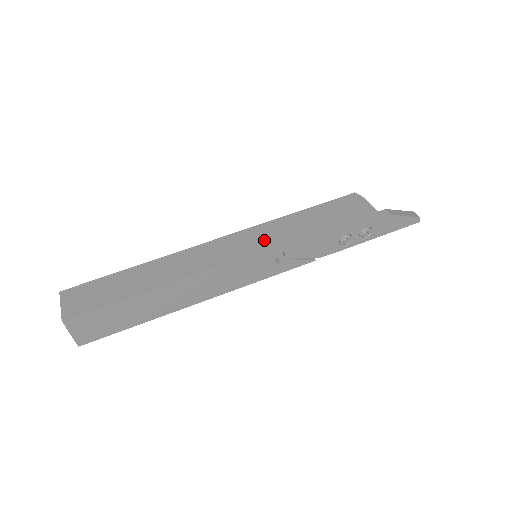
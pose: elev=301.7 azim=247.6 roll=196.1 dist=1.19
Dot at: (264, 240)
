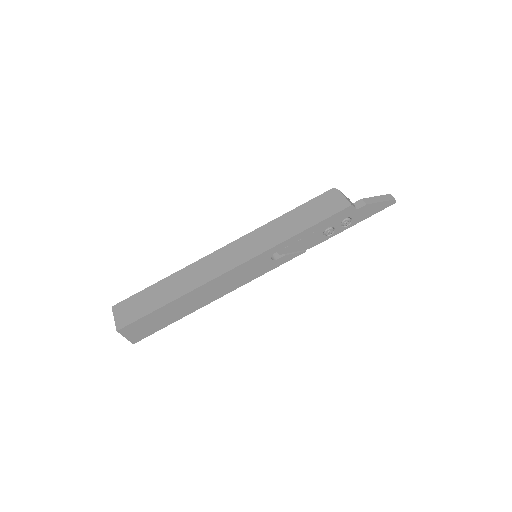
Dot at: (259, 245)
